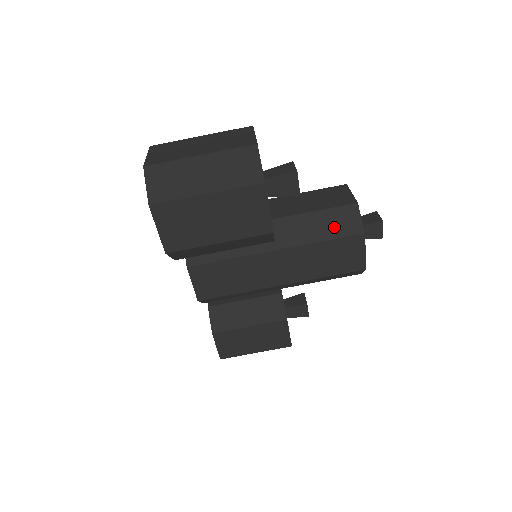
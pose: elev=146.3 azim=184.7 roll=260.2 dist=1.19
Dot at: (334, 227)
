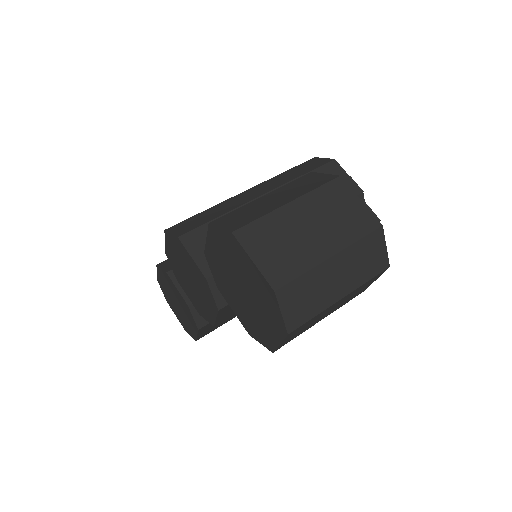
Dot at: occluded
